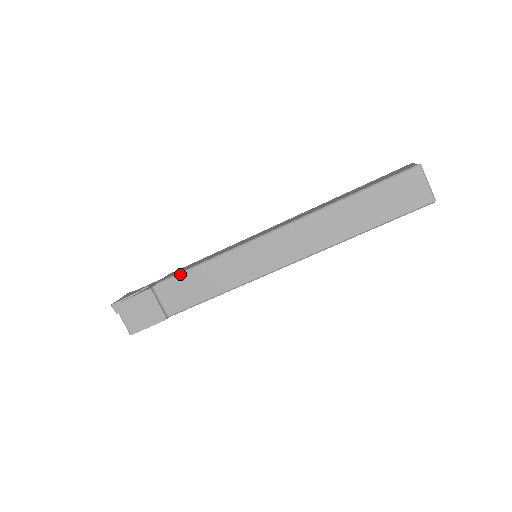
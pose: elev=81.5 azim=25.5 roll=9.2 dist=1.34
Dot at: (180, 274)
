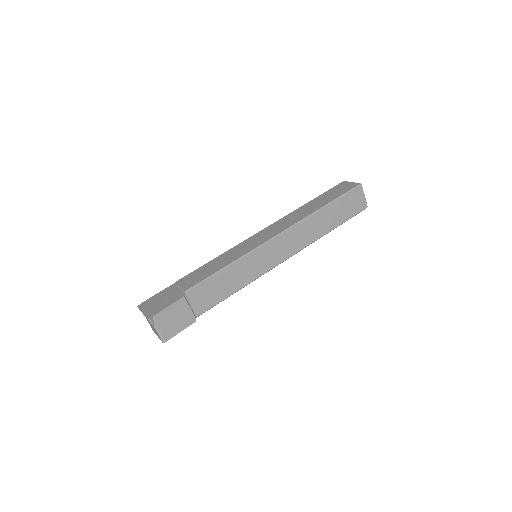
Dot at: (207, 279)
